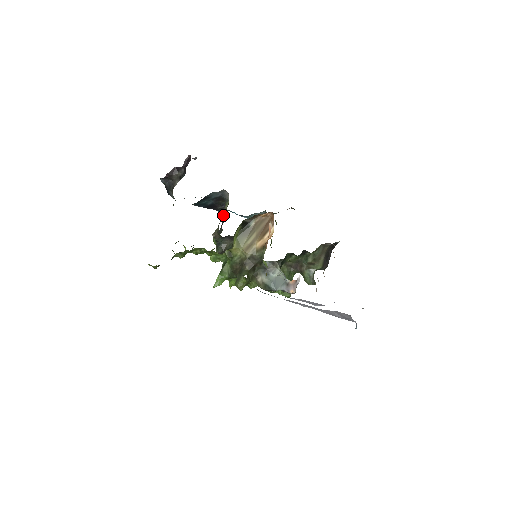
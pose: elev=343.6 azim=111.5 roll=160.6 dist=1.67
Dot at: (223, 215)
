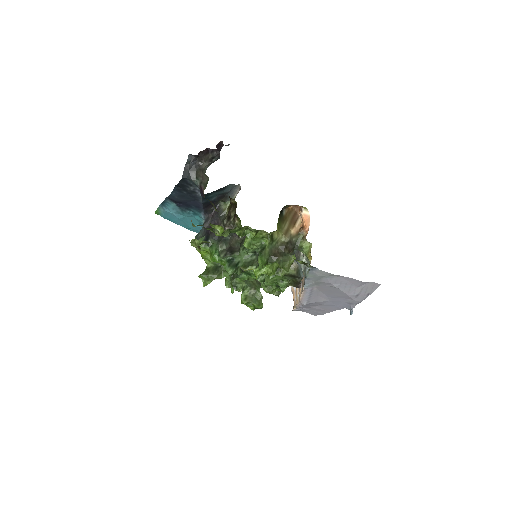
Dot at: (219, 215)
